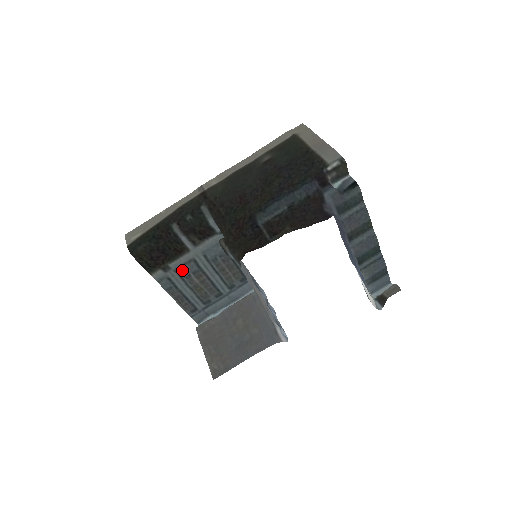
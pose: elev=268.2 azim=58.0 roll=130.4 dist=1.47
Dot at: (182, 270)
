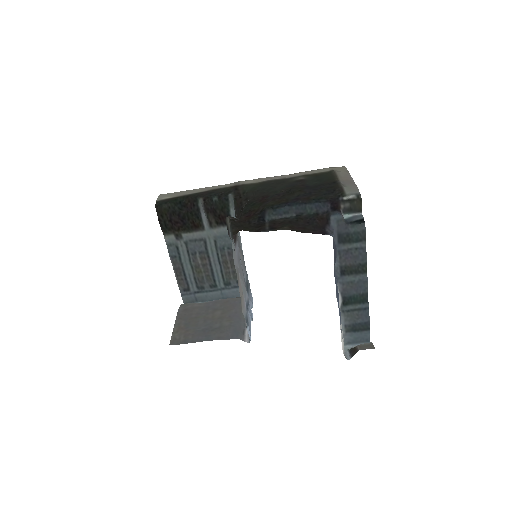
Dot at: (191, 245)
